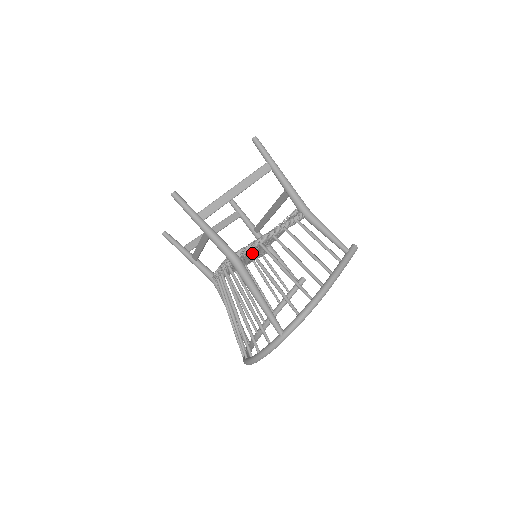
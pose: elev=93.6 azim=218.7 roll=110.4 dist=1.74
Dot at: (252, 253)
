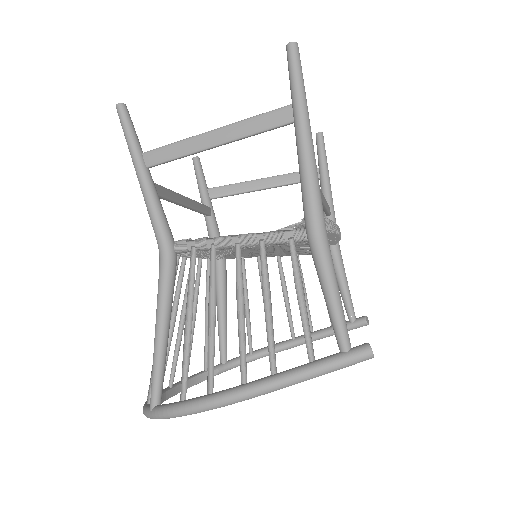
Dot at: (195, 256)
